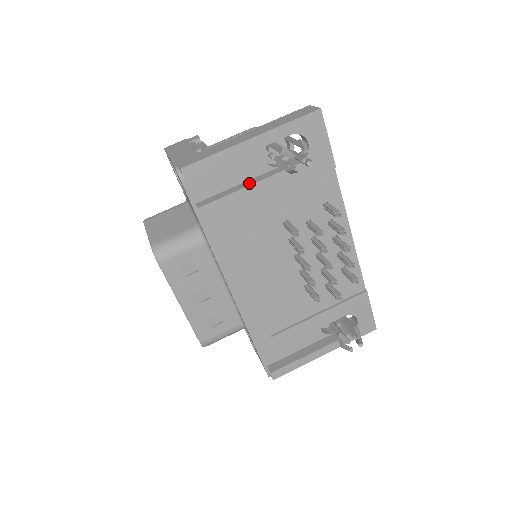
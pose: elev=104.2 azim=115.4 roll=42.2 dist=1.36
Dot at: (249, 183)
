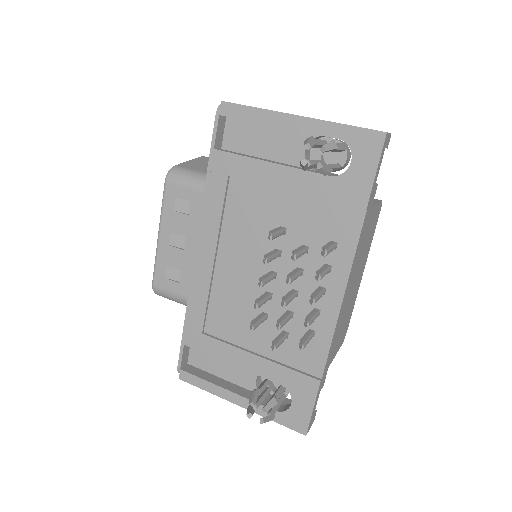
Dot at: (273, 161)
